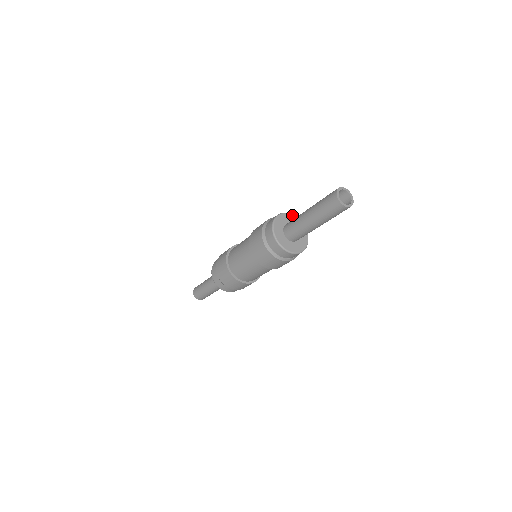
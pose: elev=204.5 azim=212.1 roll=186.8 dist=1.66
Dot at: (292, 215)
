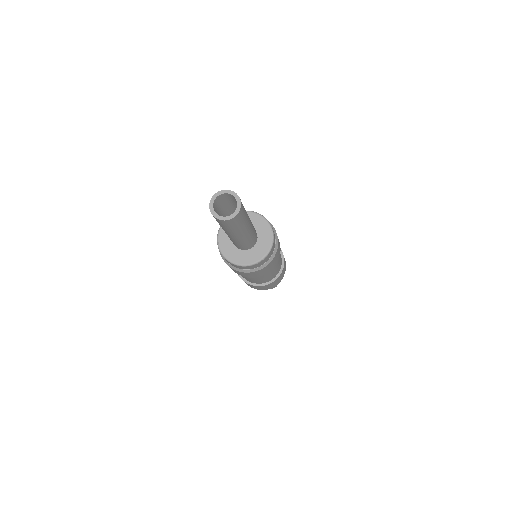
Dot at: (254, 213)
